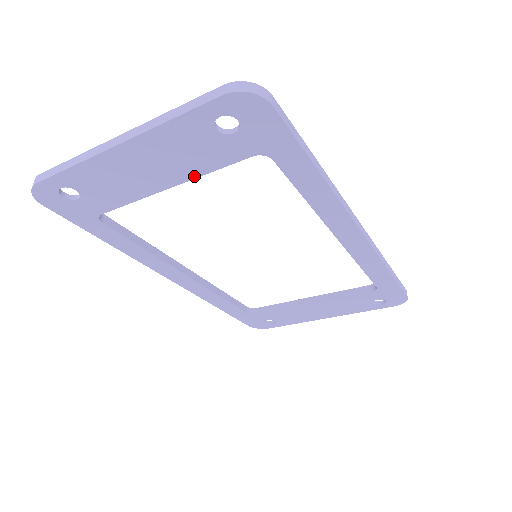
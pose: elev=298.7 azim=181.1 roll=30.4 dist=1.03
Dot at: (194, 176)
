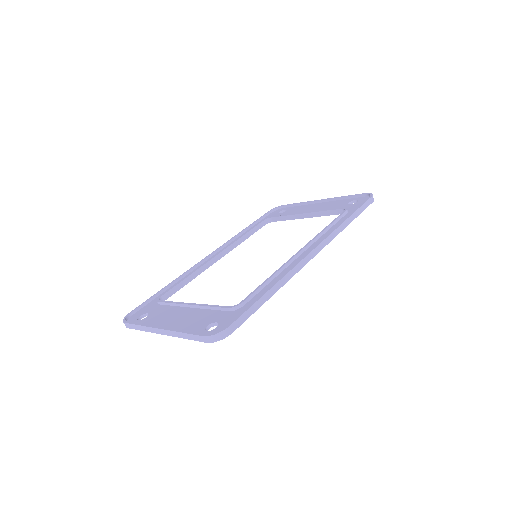
Dot at: occluded
